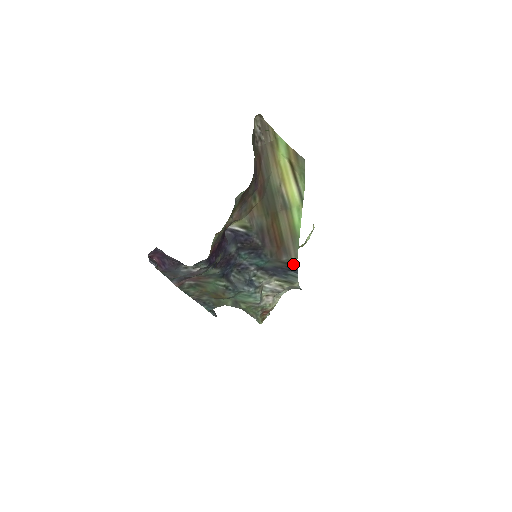
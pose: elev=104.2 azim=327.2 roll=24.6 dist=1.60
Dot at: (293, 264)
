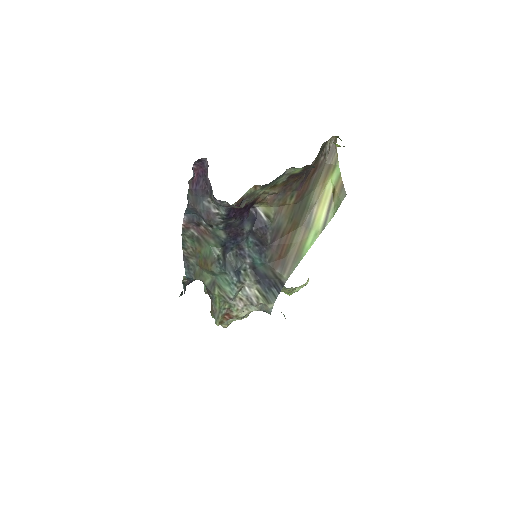
Dot at: (281, 282)
